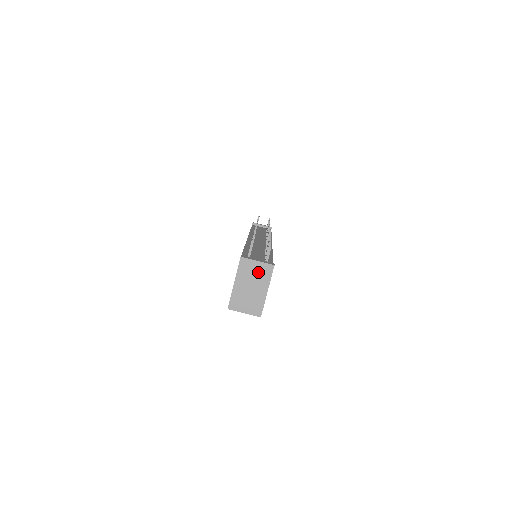
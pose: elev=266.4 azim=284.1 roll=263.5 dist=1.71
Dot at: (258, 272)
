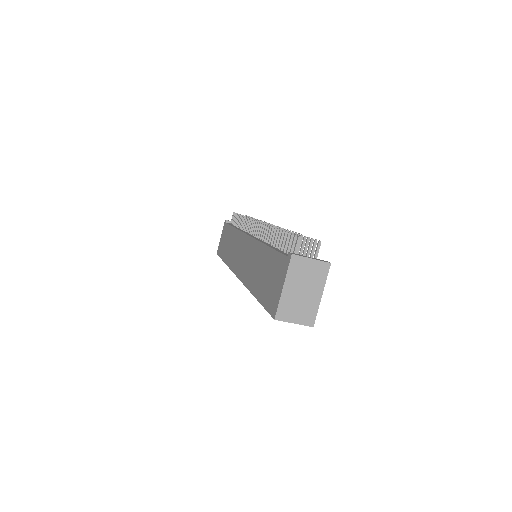
Dot at: (312, 272)
